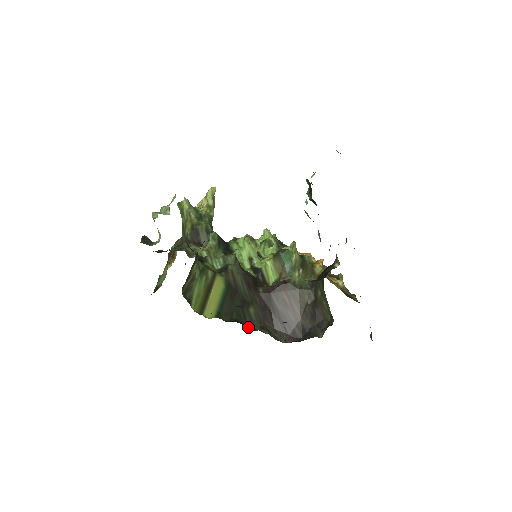
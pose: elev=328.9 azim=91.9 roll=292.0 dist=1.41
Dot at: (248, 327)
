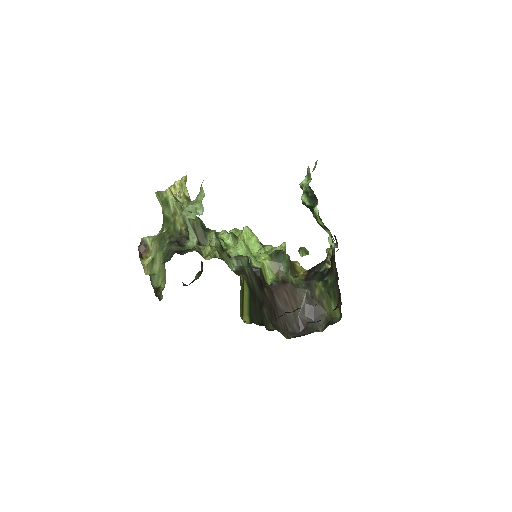
Dot at: (266, 328)
